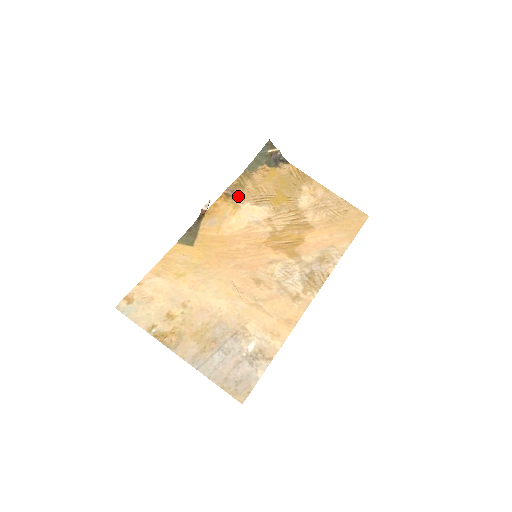
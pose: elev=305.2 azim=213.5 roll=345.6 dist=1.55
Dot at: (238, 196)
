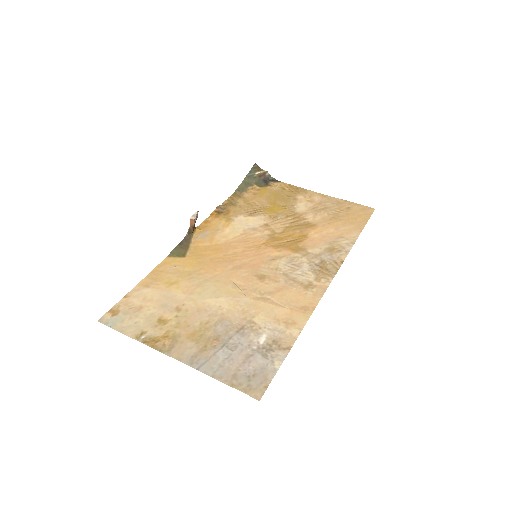
Dot at: (230, 212)
